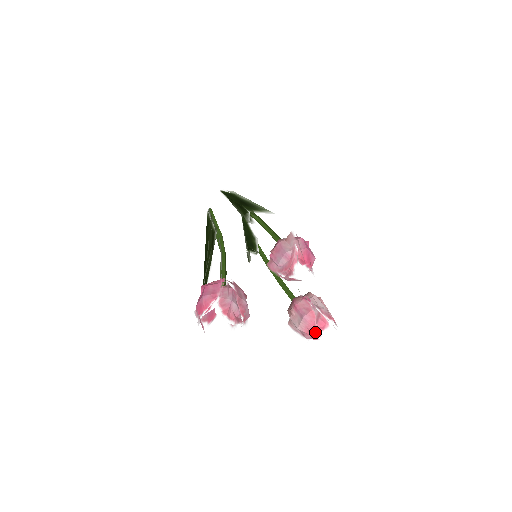
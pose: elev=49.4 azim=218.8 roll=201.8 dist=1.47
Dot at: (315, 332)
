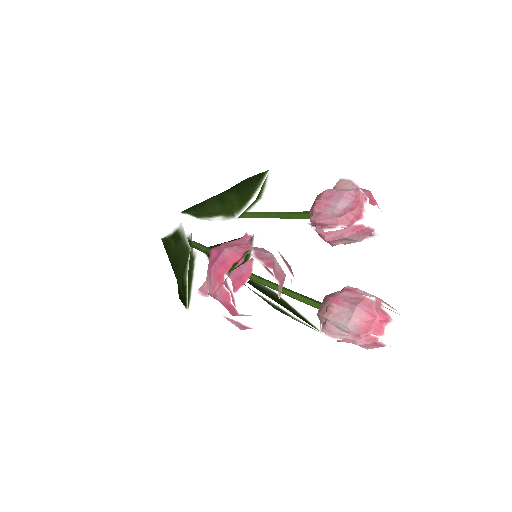
Dot at: (375, 328)
